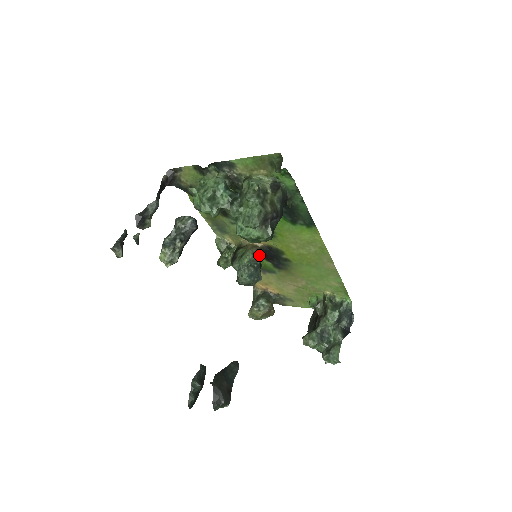
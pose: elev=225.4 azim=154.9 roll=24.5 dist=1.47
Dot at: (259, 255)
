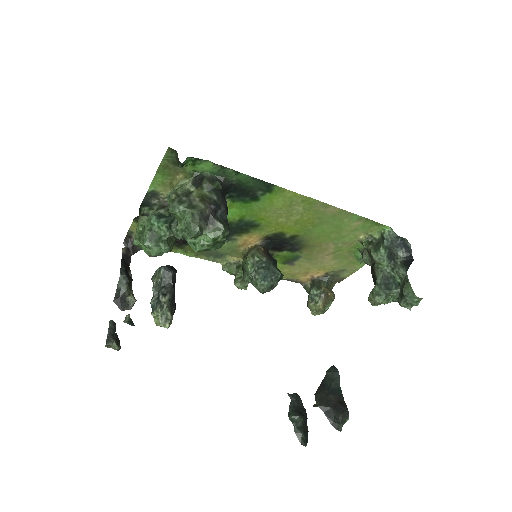
Dot at: (261, 253)
